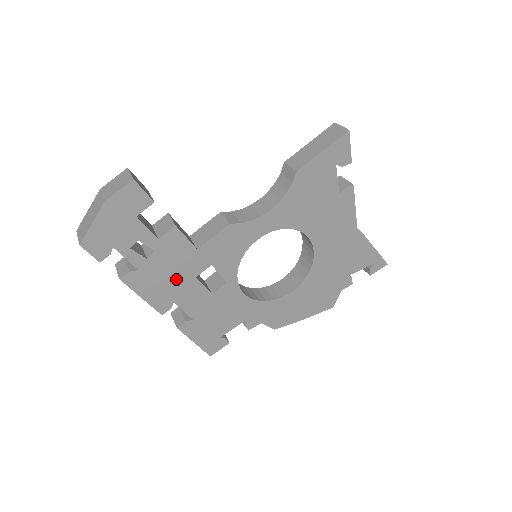
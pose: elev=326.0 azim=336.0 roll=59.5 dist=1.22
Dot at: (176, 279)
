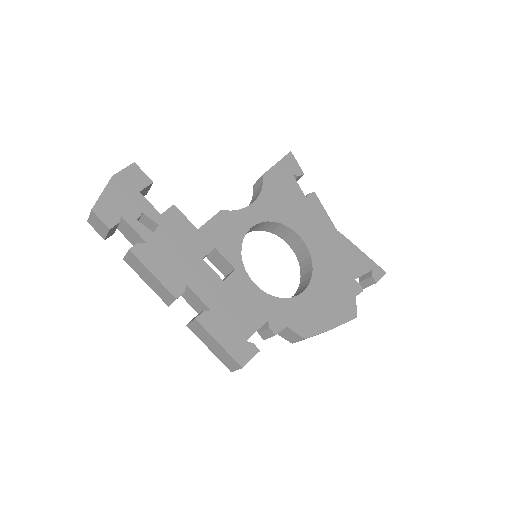
Dot at: (184, 258)
